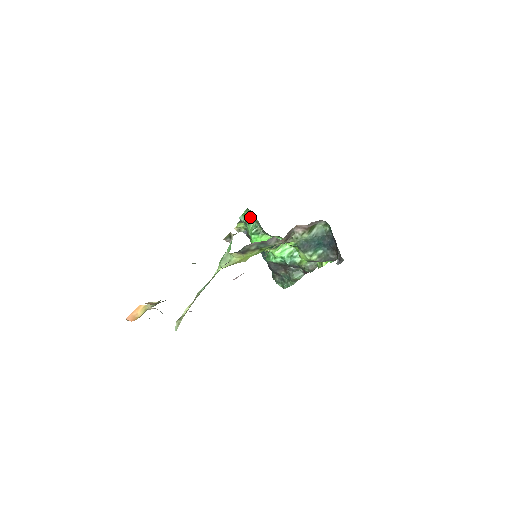
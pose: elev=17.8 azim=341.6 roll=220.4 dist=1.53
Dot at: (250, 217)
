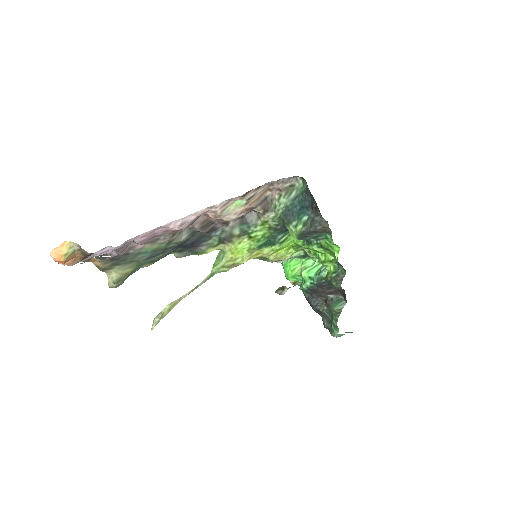
Dot at: occluded
